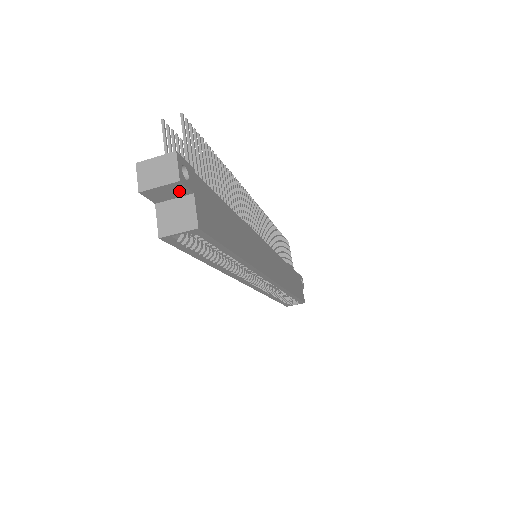
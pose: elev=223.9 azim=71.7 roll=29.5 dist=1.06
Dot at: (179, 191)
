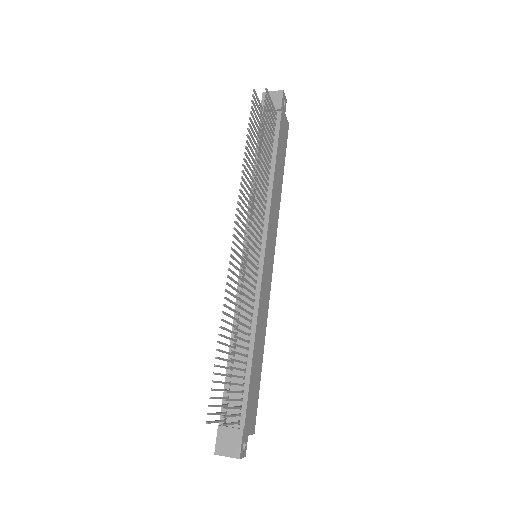
Dot at: occluded
